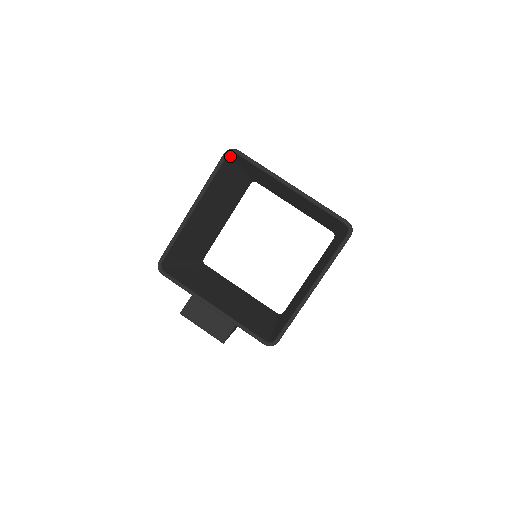
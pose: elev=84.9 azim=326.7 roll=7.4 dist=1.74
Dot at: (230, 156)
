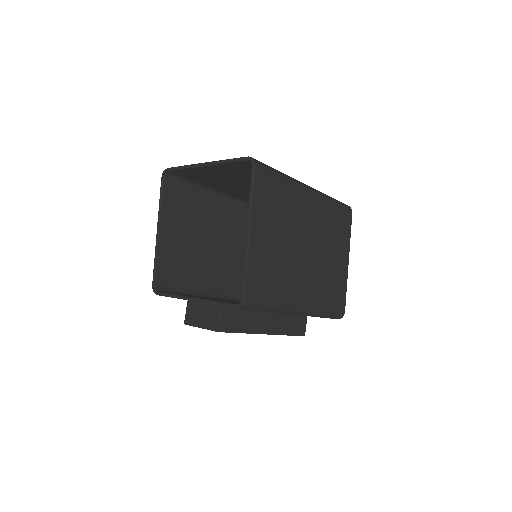
Dot at: (171, 178)
